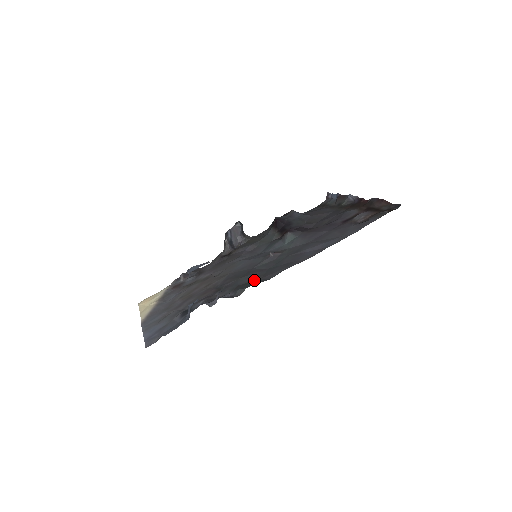
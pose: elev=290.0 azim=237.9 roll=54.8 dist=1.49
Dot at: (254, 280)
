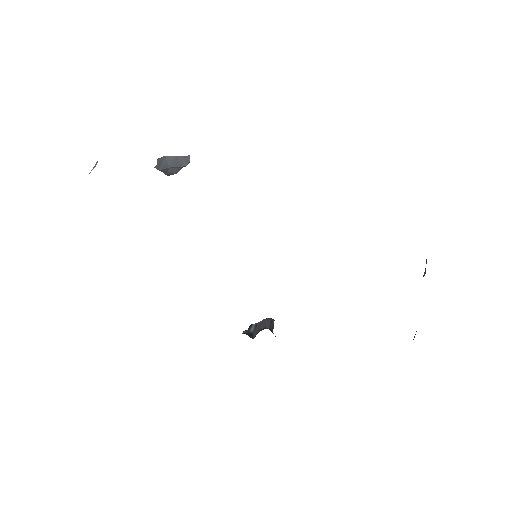
Dot at: occluded
